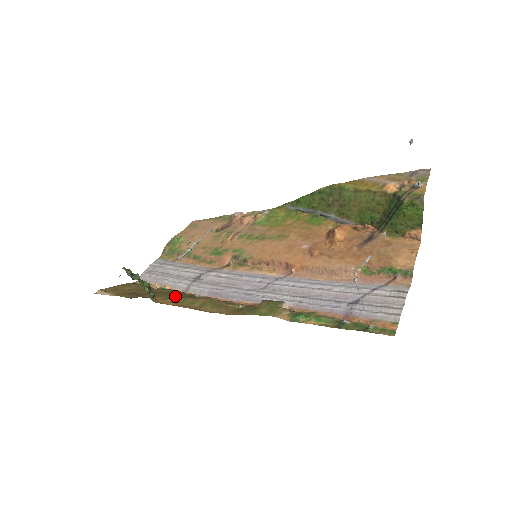
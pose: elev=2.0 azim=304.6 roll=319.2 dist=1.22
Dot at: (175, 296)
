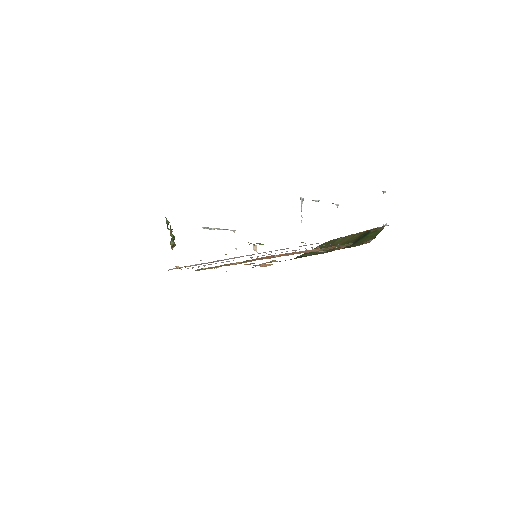
Dot at: occluded
